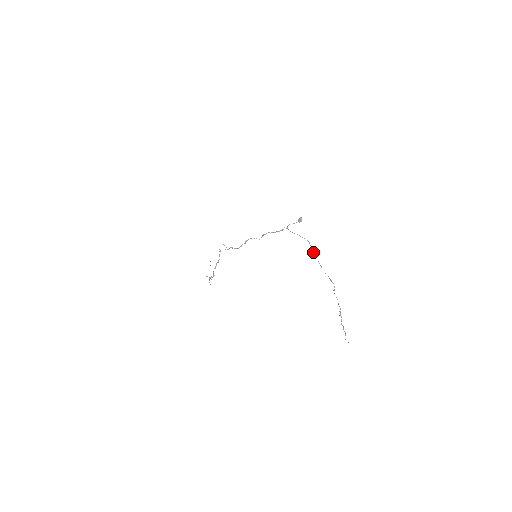
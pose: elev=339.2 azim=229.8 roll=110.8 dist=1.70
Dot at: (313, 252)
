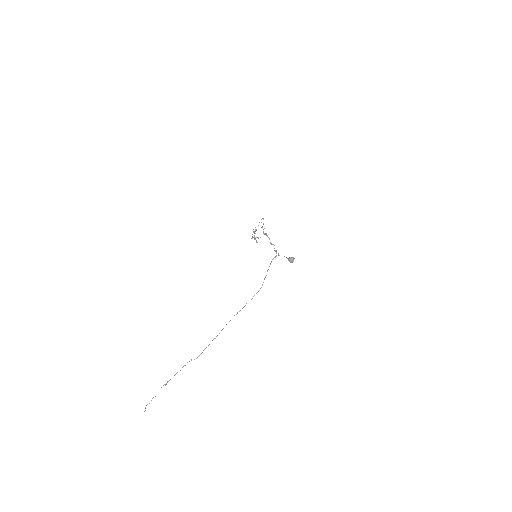
Dot at: (245, 305)
